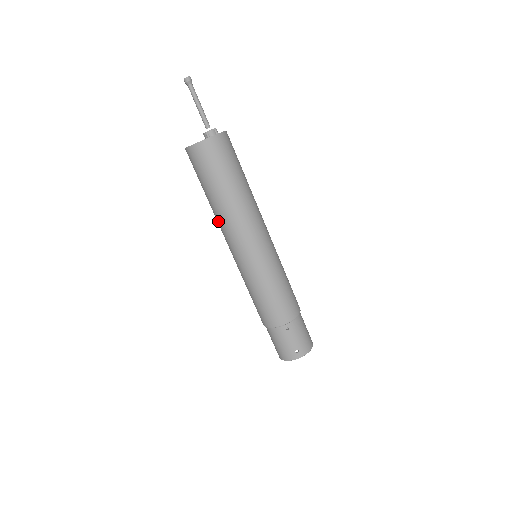
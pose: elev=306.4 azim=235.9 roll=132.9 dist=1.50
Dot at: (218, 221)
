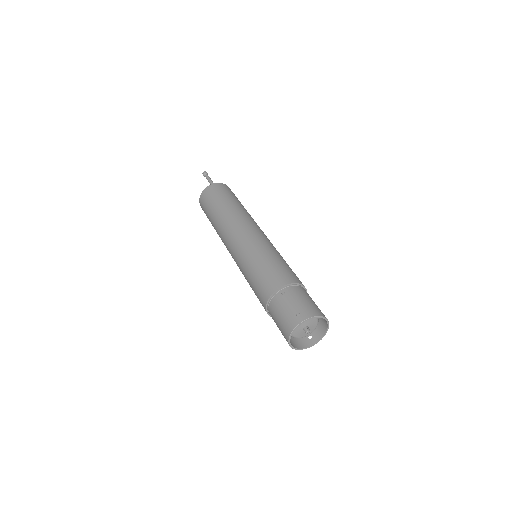
Dot at: (220, 236)
